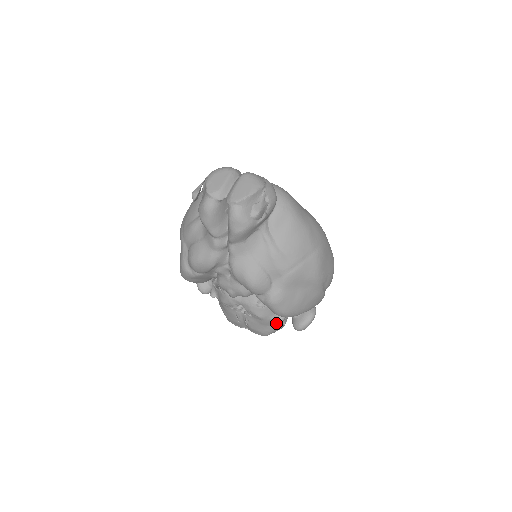
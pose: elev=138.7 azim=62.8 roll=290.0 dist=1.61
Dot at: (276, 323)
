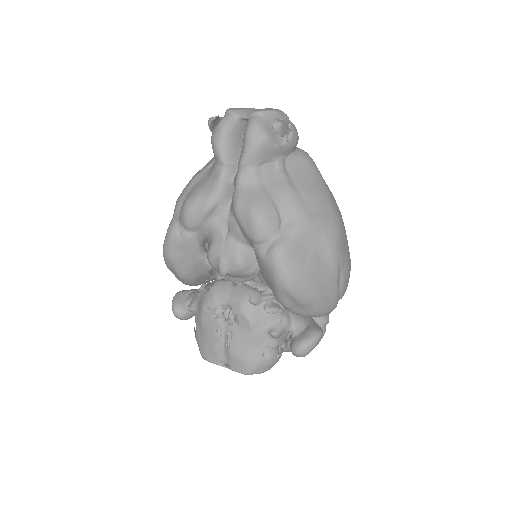
Dot at: (268, 343)
